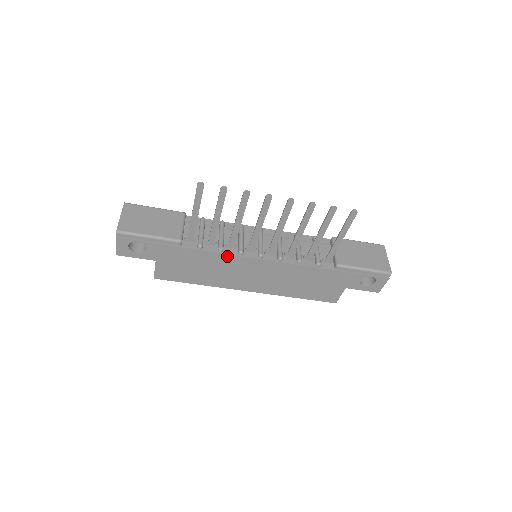
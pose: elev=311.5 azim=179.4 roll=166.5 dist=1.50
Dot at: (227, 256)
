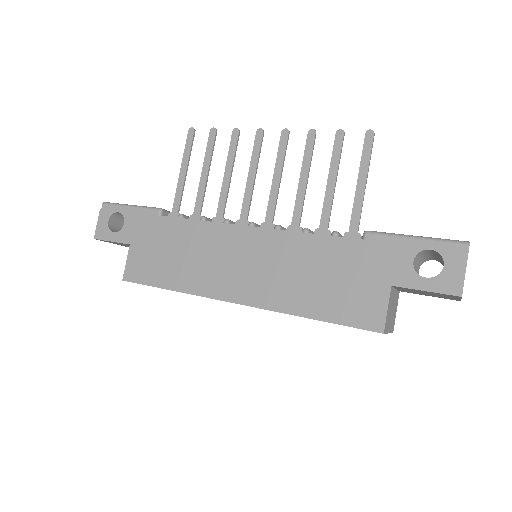
Dot at: (208, 226)
